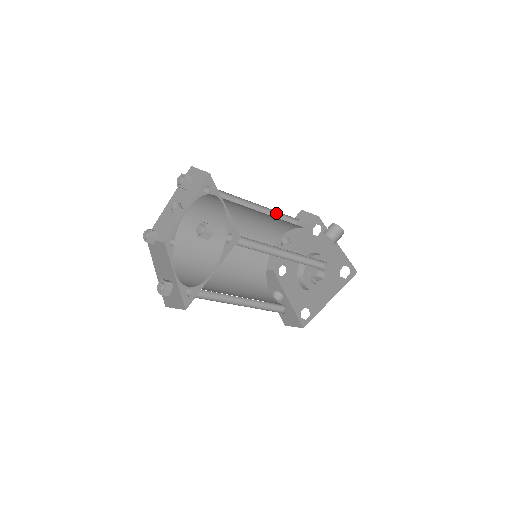
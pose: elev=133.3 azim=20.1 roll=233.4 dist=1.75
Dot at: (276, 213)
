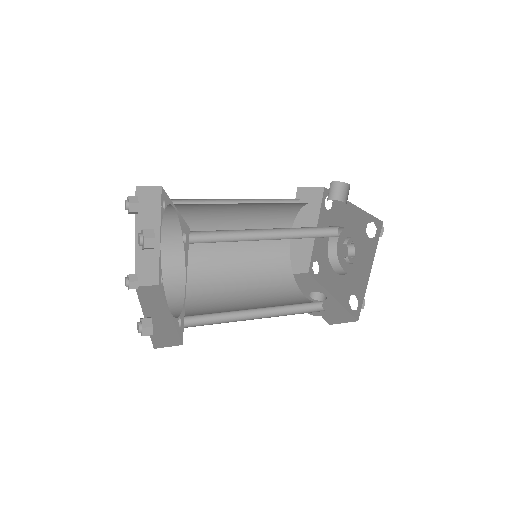
Dot at: (266, 202)
